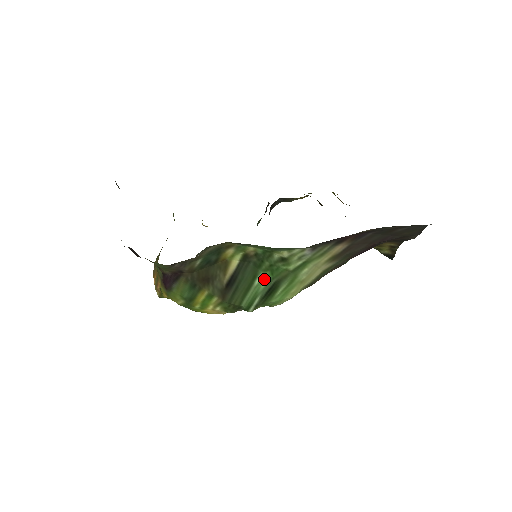
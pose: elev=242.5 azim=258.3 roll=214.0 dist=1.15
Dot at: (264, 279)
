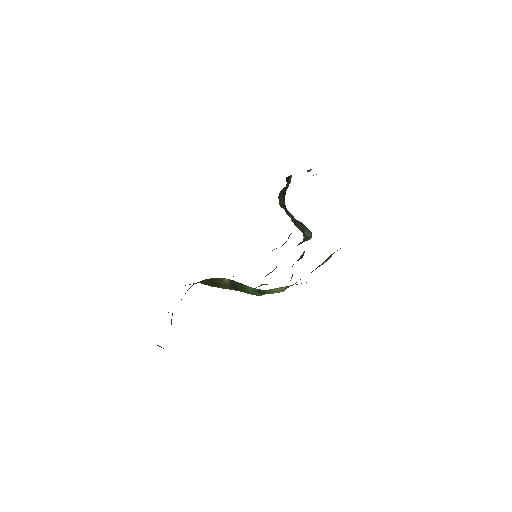
Dot at: (251, 288)
